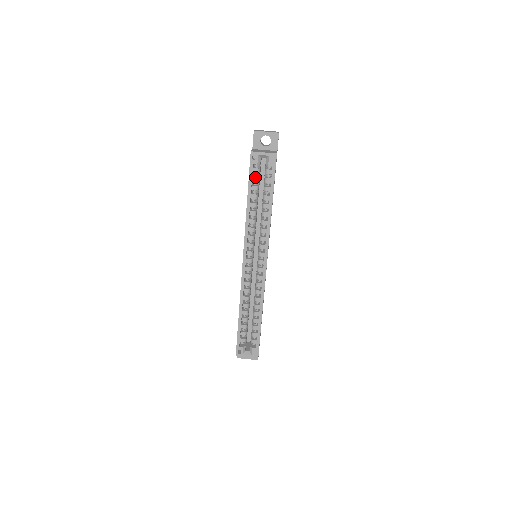
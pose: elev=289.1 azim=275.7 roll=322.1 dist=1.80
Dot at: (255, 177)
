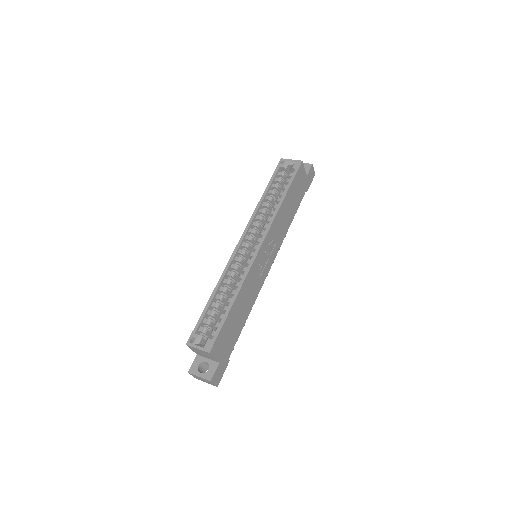
Dot at: (278, 178)
